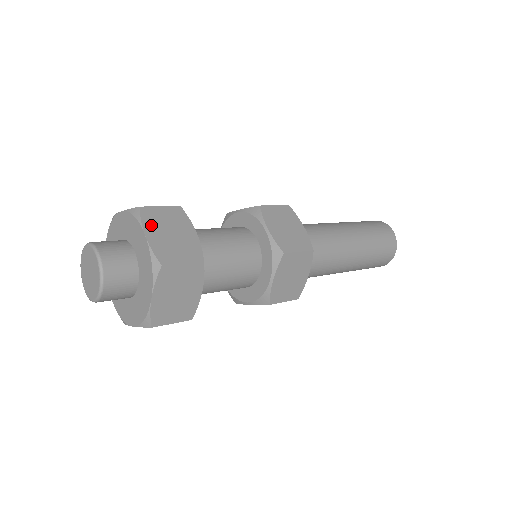
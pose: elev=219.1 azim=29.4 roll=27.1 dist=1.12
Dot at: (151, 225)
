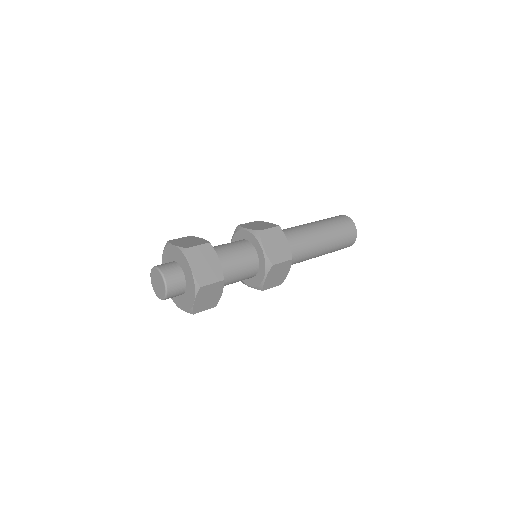
Dot at: (193, 260)
